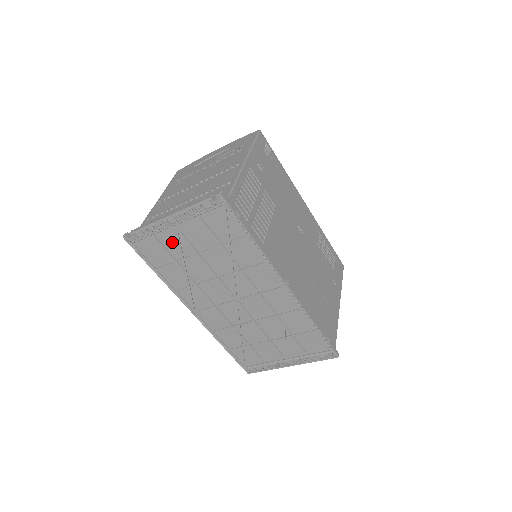
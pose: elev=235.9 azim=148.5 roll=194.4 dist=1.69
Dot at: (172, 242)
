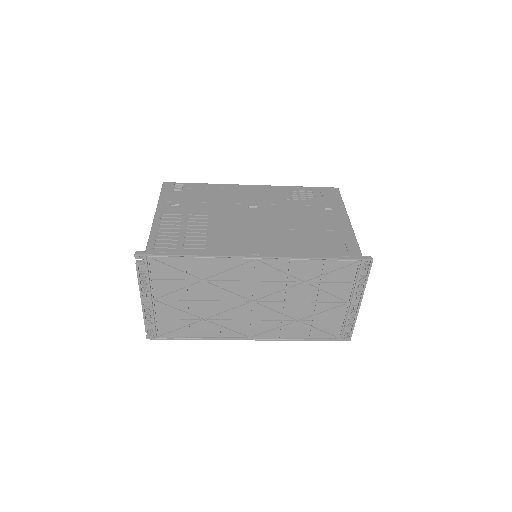
Dot at: (168, 311)
